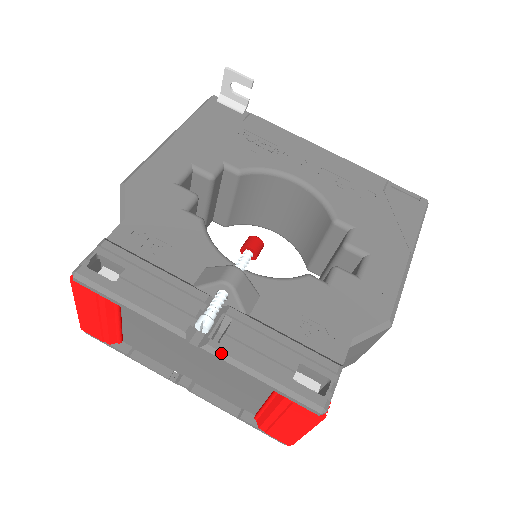
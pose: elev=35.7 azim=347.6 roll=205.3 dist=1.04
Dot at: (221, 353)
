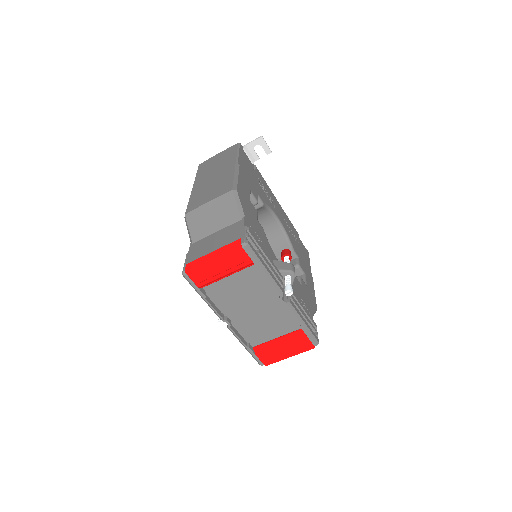
Dot at: (293, 308)
